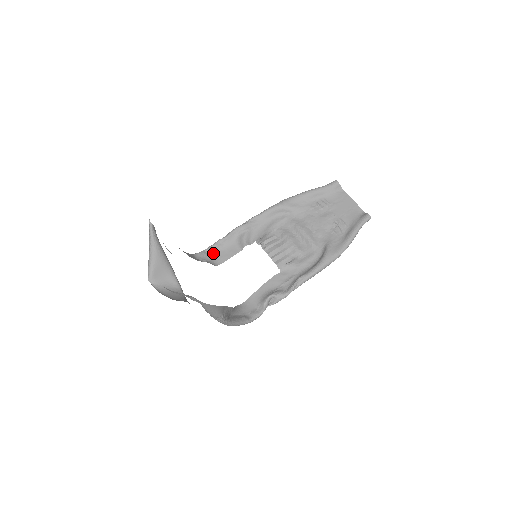
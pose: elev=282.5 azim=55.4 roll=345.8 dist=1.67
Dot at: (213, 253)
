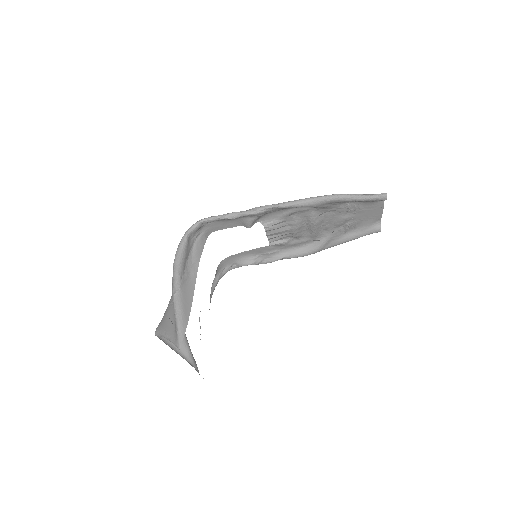
Dot at: (210, 223)
